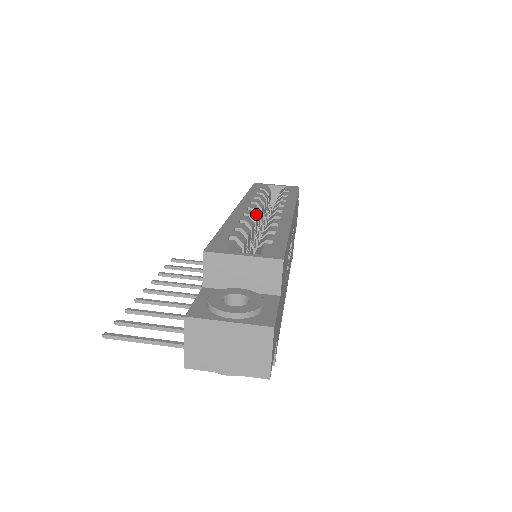
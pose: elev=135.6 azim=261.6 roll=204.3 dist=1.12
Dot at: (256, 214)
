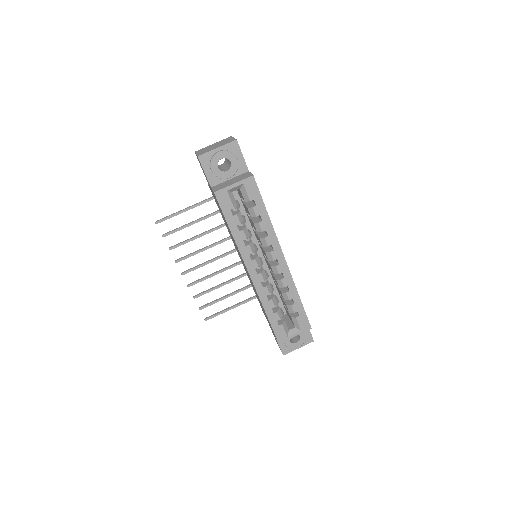
Dot at: occluded
